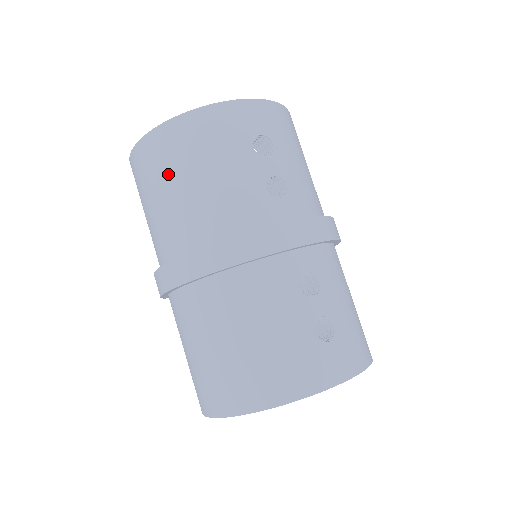
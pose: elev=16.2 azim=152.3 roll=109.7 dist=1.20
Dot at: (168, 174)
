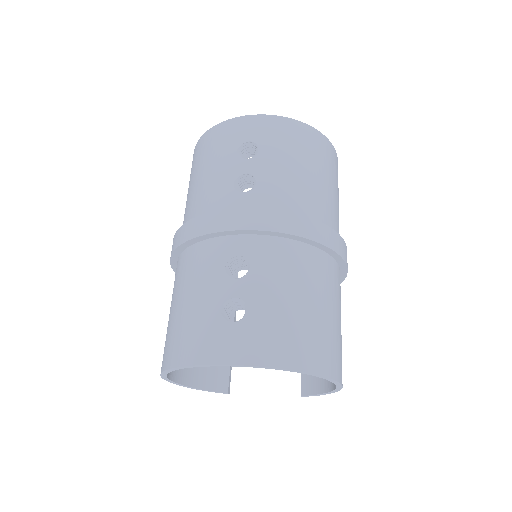
Dot at: (190, 179)
